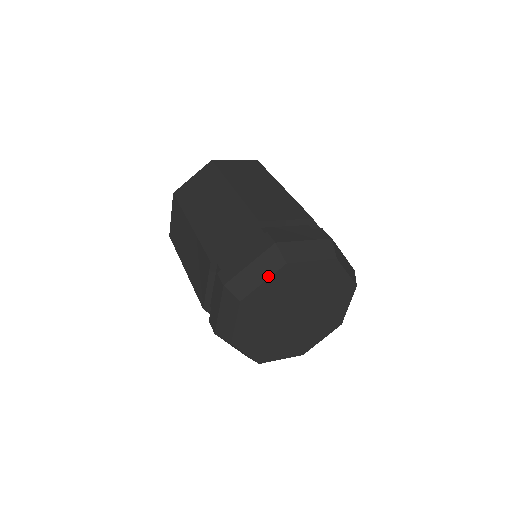
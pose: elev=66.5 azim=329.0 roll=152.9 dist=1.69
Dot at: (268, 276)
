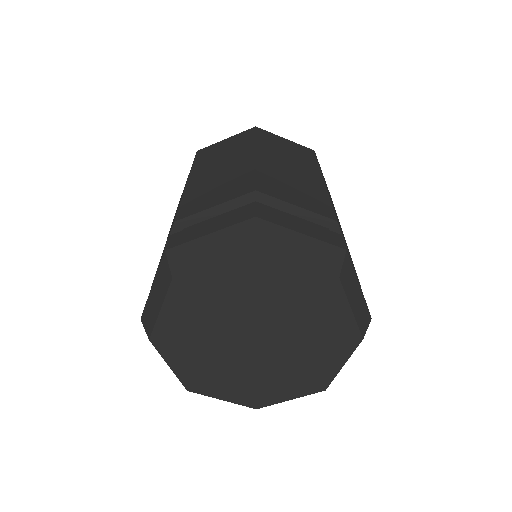
Dot at: (310, 264)
